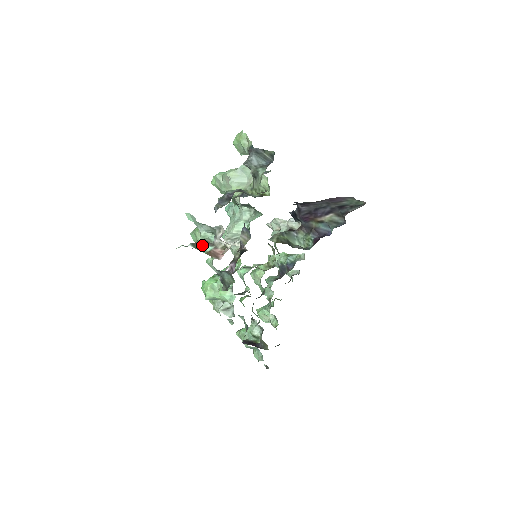
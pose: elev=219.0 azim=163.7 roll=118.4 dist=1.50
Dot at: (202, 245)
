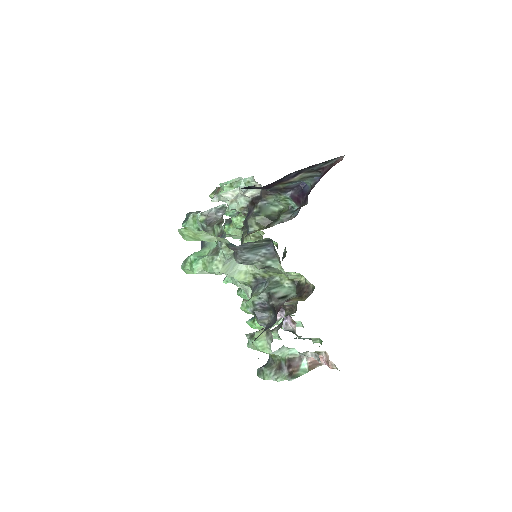
Dot at: (298, 369)
